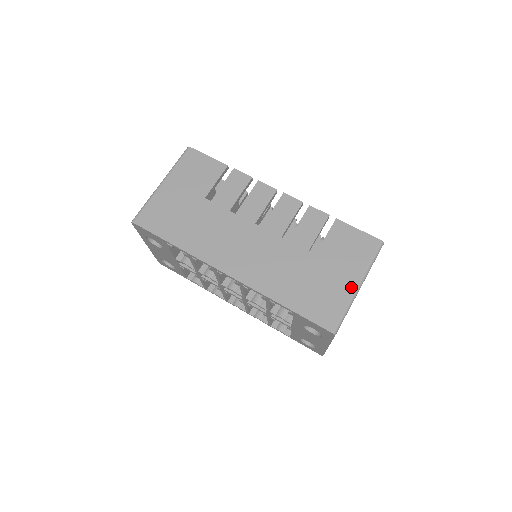
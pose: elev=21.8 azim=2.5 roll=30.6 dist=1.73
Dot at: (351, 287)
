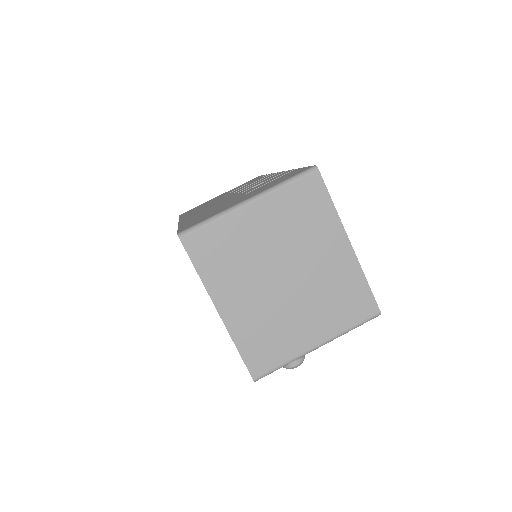
Dot at: (240, 202)
